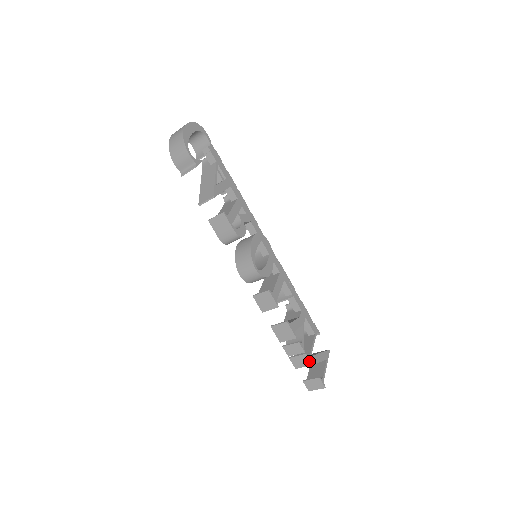
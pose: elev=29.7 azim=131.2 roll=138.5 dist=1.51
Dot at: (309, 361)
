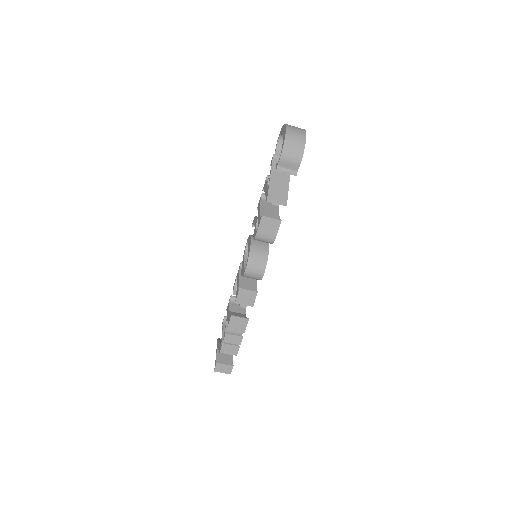
Dot at: (237, 352)
